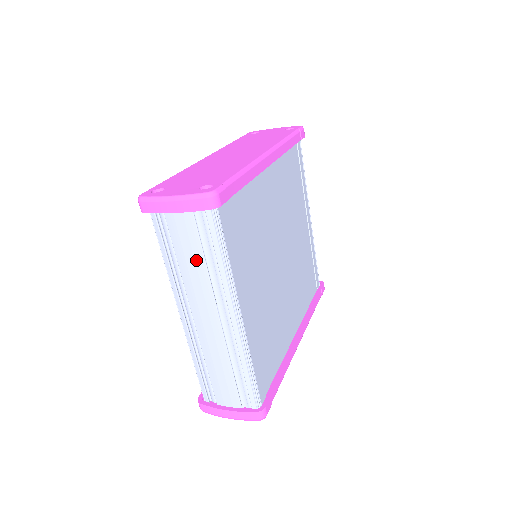
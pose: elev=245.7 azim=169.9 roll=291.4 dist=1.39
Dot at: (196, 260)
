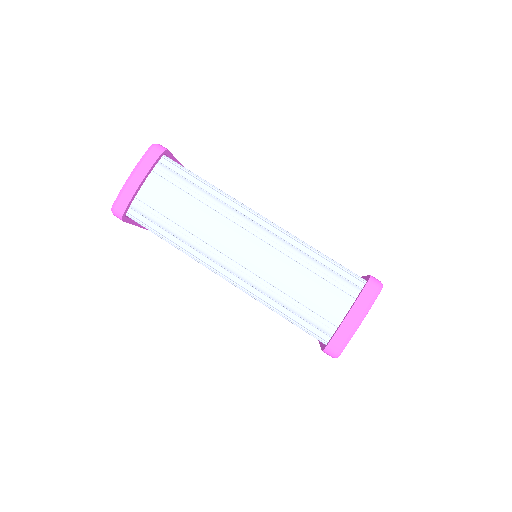
Dot at: (189, 205)
